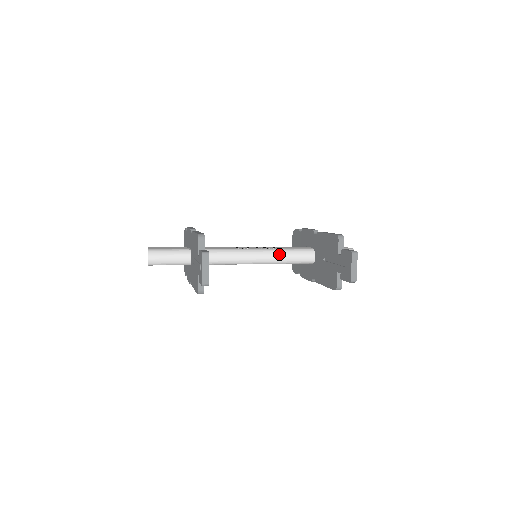
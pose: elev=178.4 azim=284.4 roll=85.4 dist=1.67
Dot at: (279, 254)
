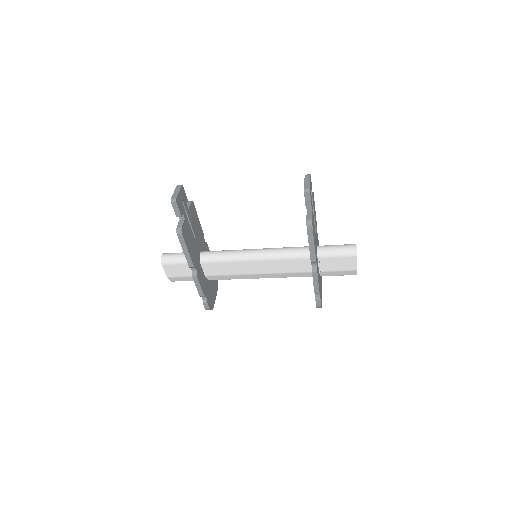
Dot at: (275, 248)
